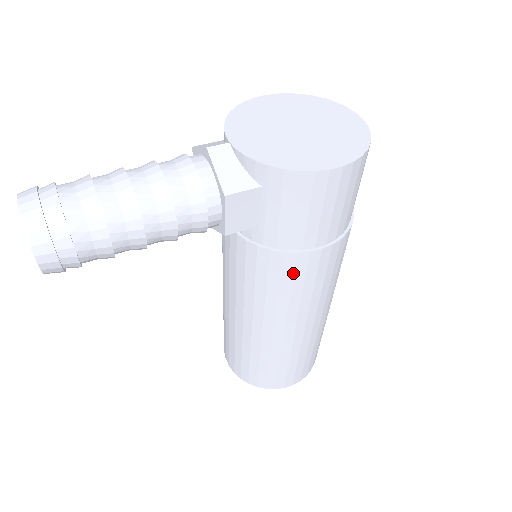
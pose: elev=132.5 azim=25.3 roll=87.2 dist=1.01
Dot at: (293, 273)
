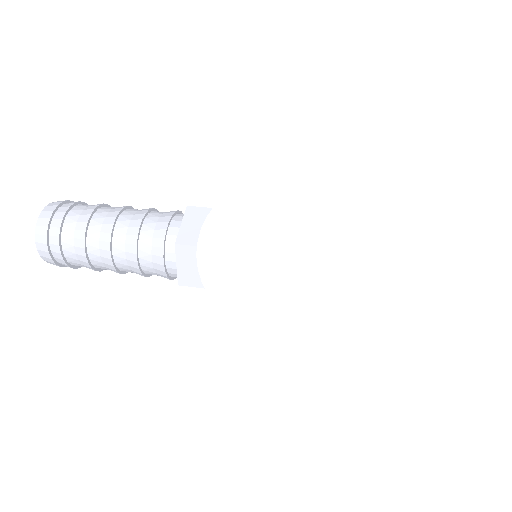
Dot at: occluded
